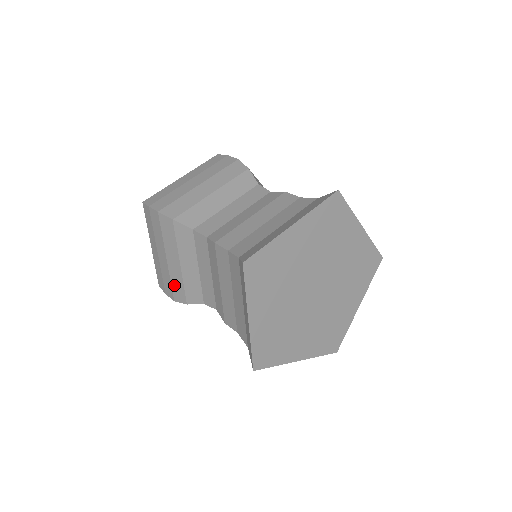
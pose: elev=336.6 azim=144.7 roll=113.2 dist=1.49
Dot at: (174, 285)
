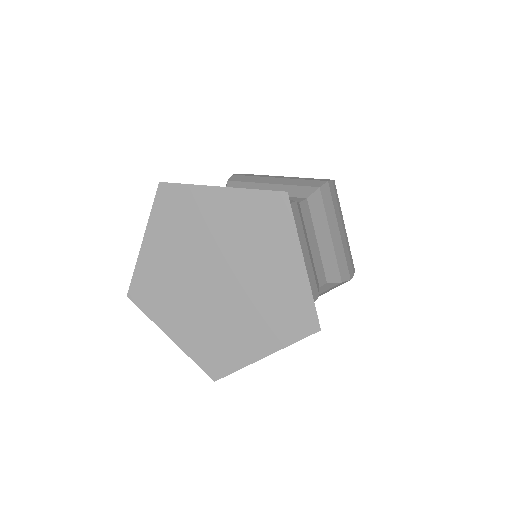
Dot at: occluded
